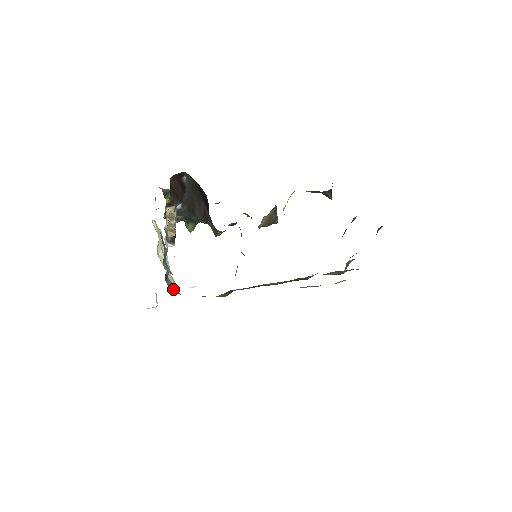
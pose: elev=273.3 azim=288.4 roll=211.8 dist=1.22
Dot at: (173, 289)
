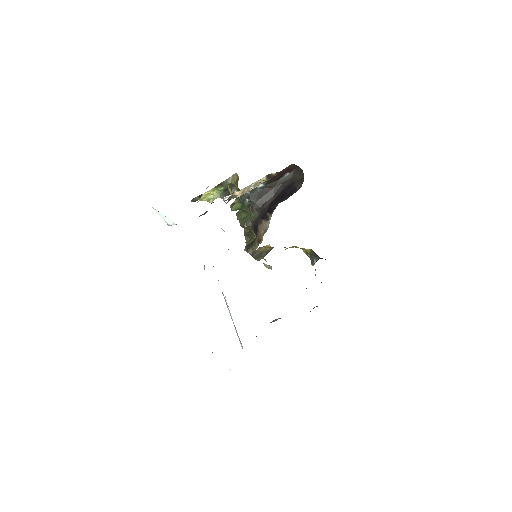
Dot at: occluded
